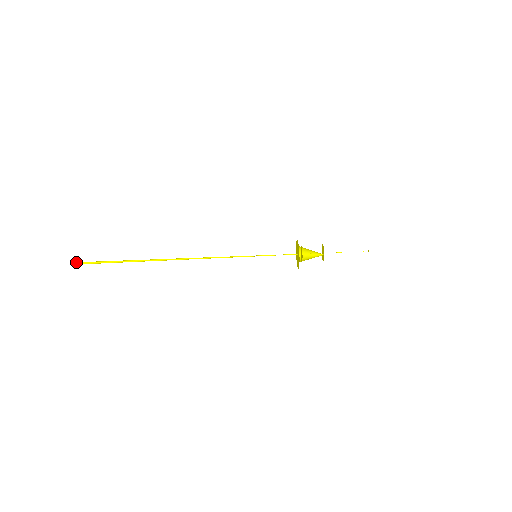
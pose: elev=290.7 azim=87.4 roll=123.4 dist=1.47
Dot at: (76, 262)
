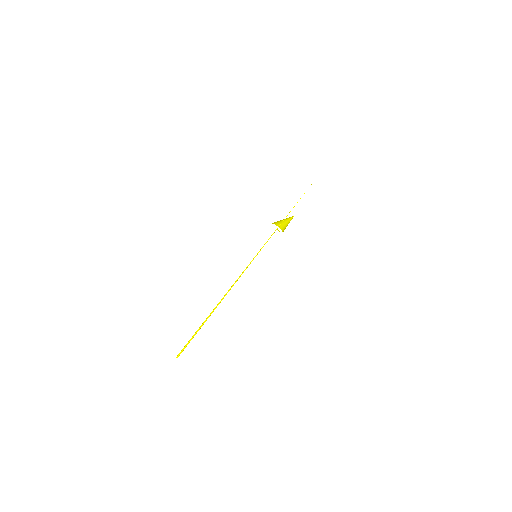
Dot at: (177, 355)
